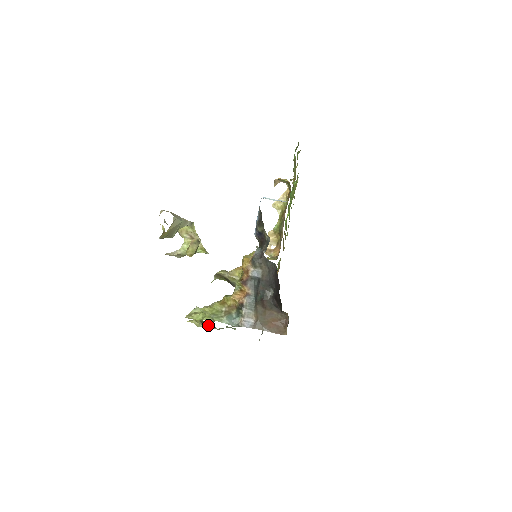
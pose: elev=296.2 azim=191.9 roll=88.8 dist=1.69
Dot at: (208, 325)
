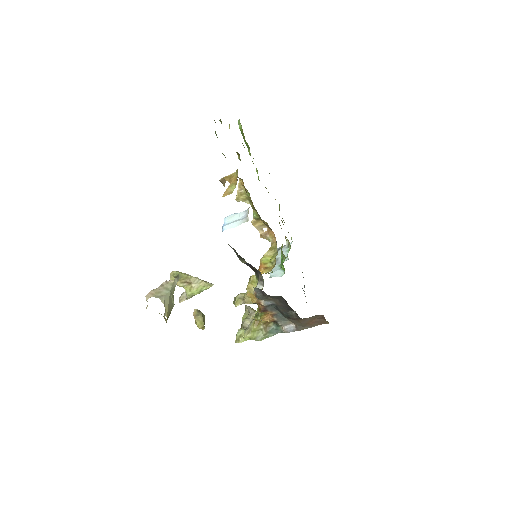
Dot at: occluded
